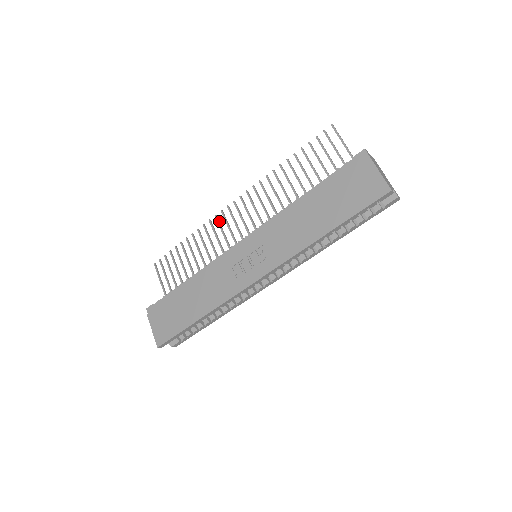
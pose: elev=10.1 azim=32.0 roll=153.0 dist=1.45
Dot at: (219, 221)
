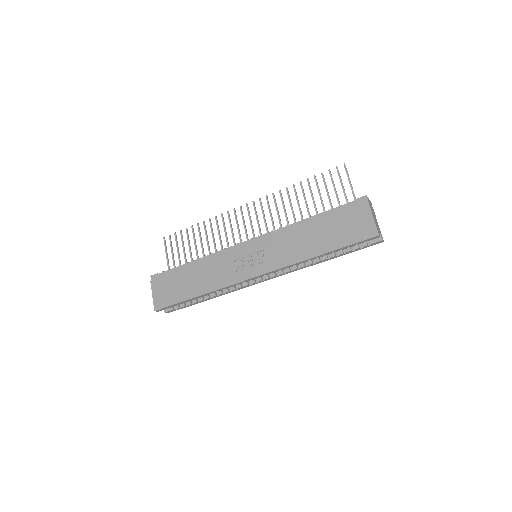
Dot at: occluded
